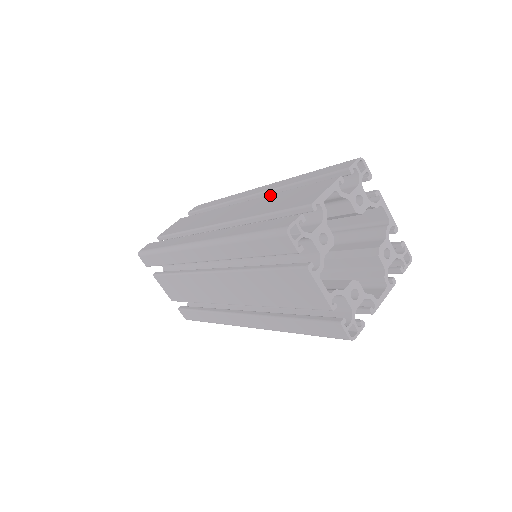
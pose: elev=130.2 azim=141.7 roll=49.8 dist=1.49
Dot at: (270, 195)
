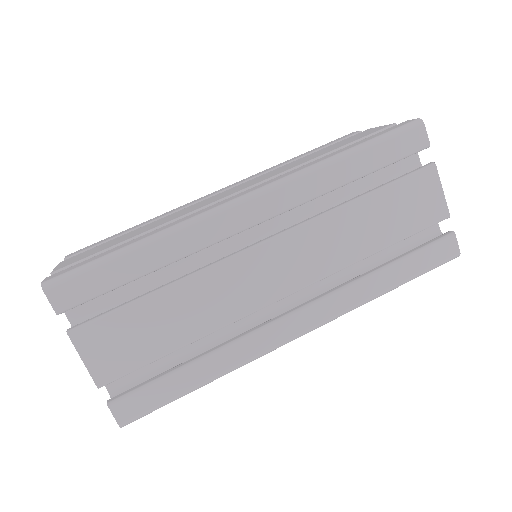
Dot at: (333, 215)
